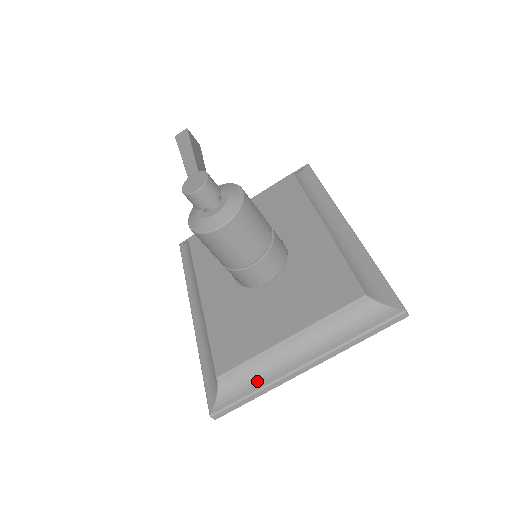
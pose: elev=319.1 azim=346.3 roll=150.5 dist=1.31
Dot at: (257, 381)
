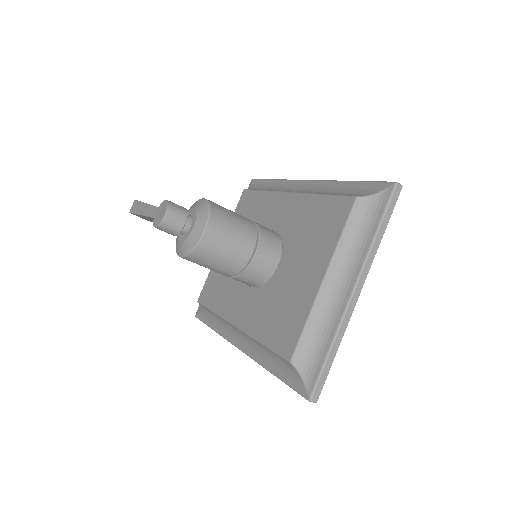
Dot at: (326, 336)
